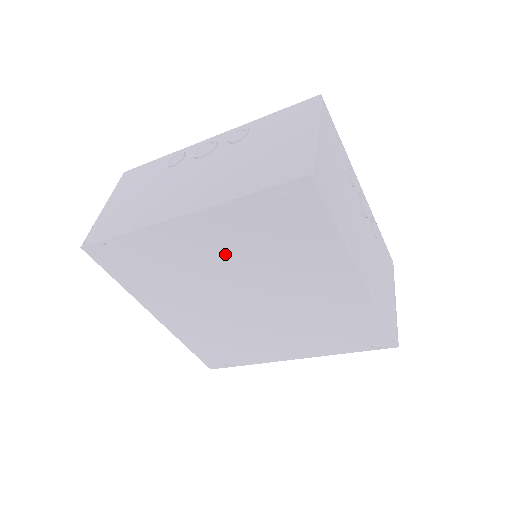
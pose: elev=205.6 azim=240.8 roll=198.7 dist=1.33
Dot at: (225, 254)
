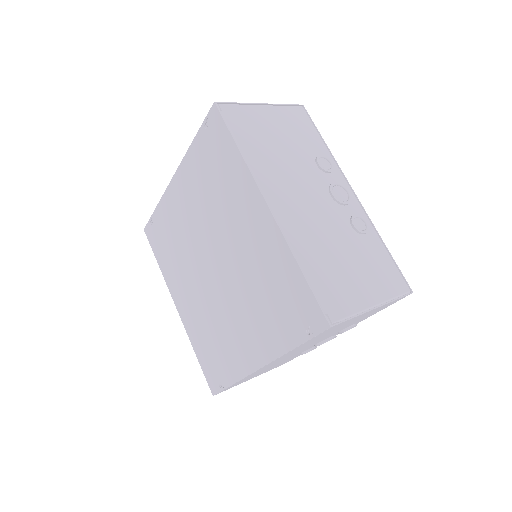
Dot at: (195, 209)
